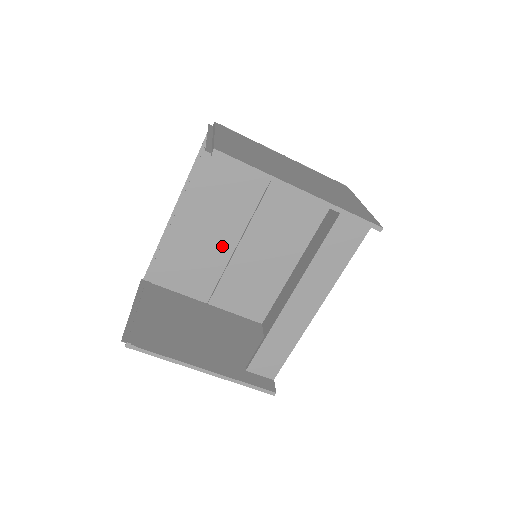
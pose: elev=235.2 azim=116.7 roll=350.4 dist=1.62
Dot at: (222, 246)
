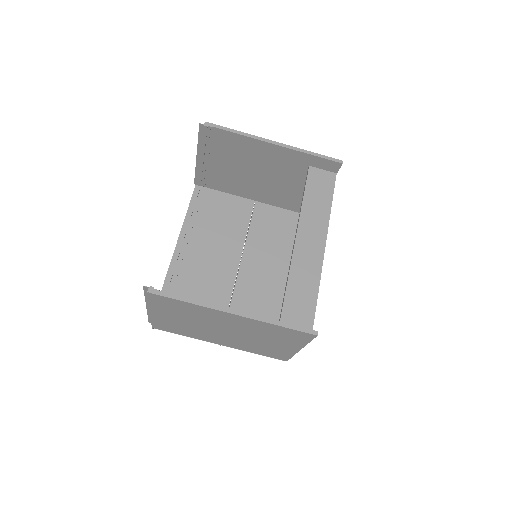
Dot at: (223, 277)
